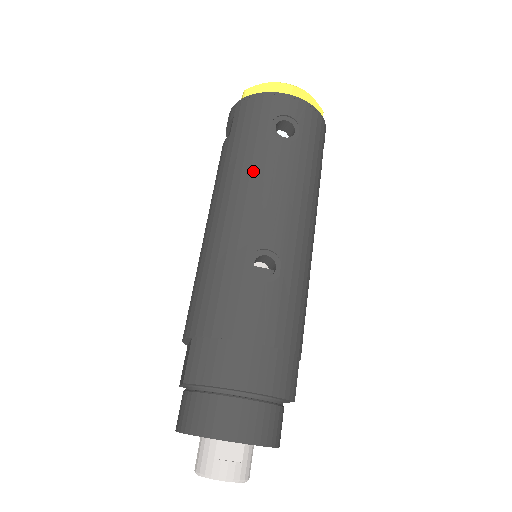
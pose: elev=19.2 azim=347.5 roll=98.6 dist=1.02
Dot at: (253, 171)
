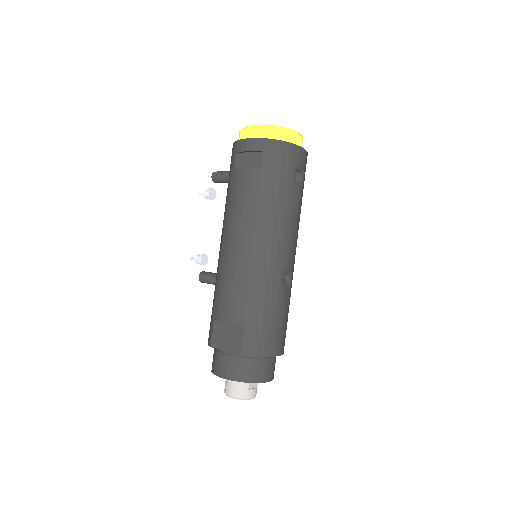
Dot at: (284, 211)
